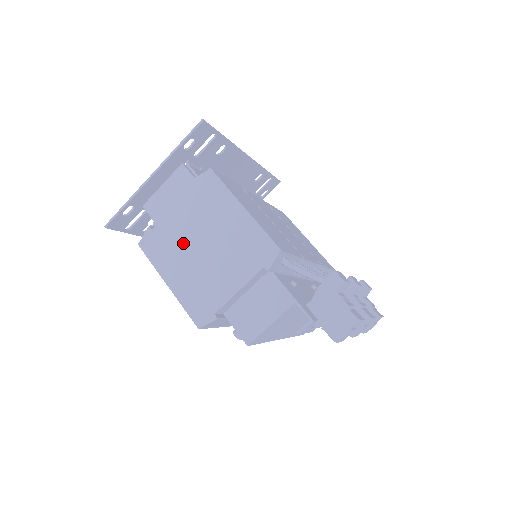
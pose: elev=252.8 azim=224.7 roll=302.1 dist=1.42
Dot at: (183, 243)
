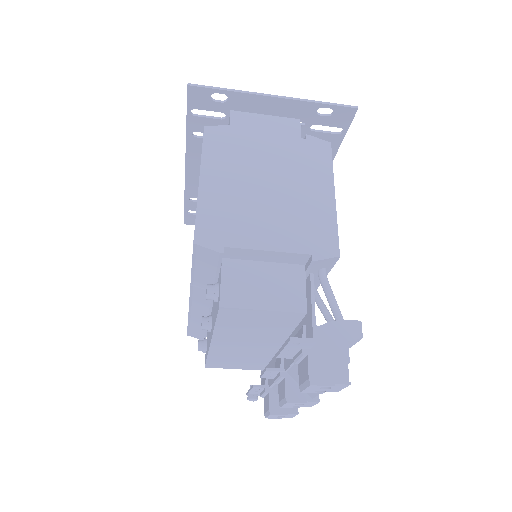
Dot at: (251, 166)
